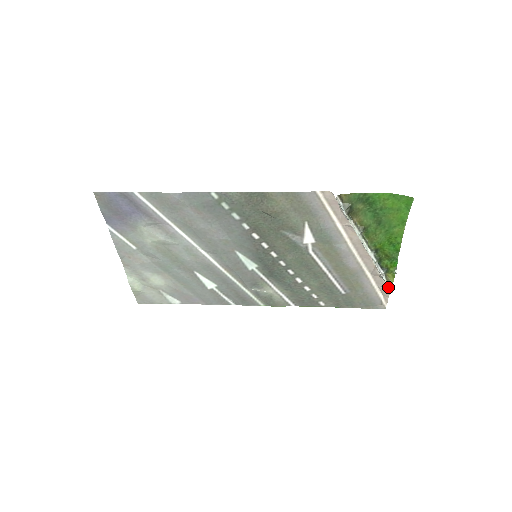
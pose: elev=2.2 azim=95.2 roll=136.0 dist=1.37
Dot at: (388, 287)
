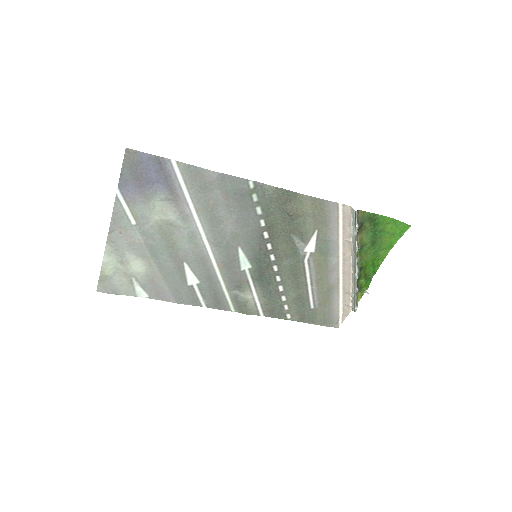
Dot at: (355, 305)
